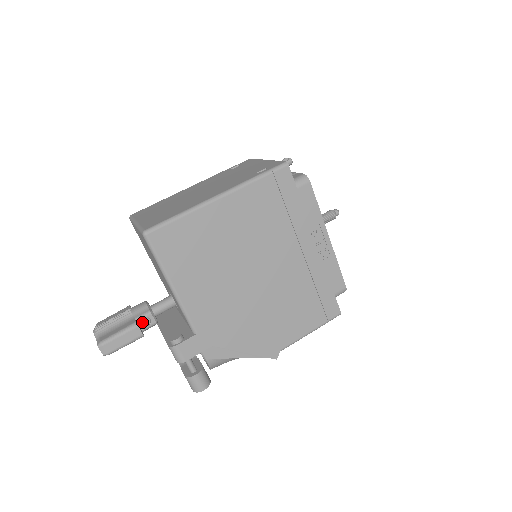
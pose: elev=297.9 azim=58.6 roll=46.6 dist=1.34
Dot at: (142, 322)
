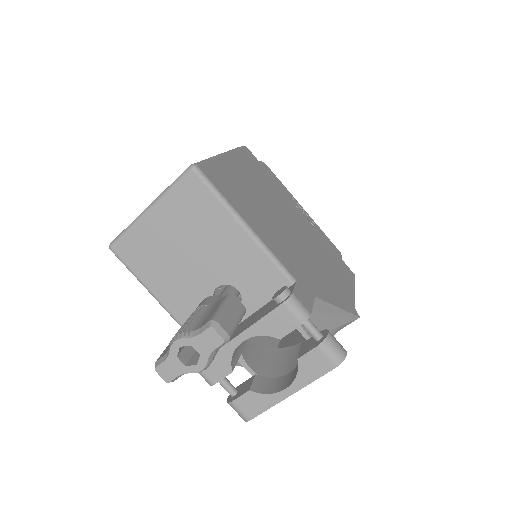
Dot at: occluded
